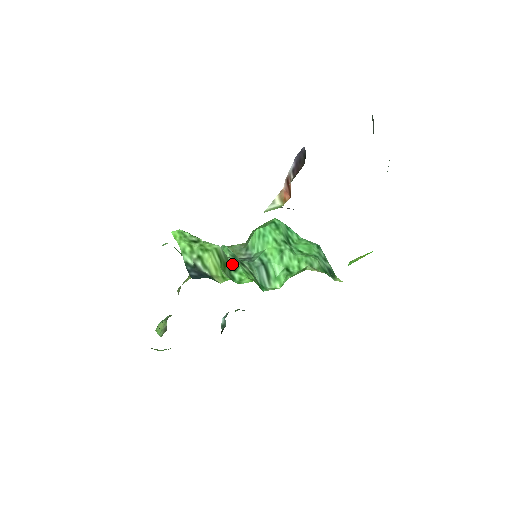
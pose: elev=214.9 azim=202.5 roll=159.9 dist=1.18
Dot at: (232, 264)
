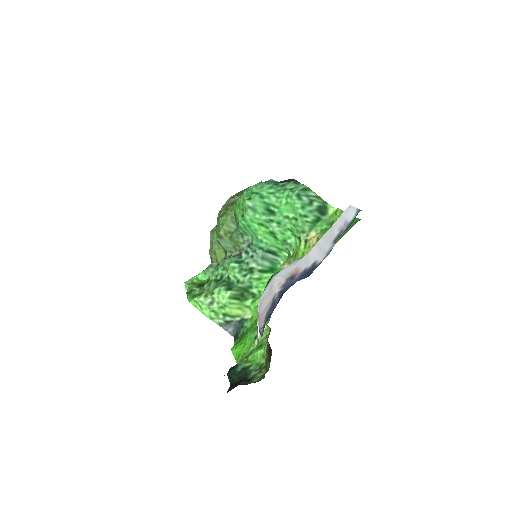
Dot at: (246, 286)
